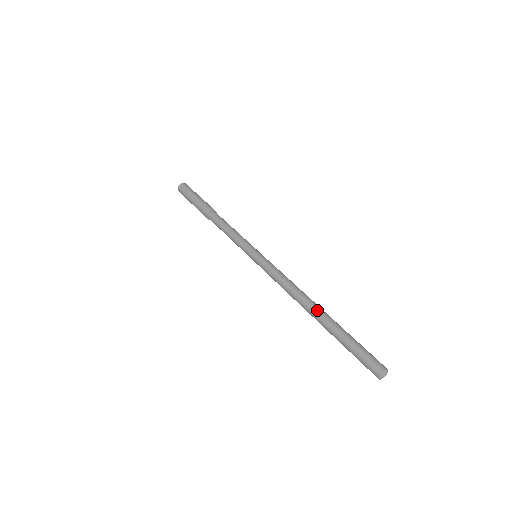
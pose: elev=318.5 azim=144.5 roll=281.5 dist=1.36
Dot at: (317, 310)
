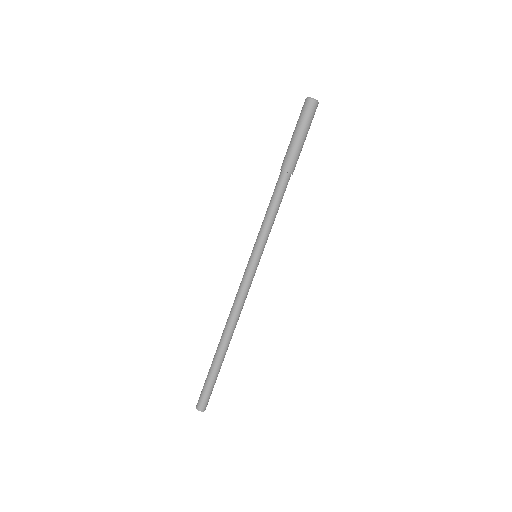
Dot at: (225, 344)
